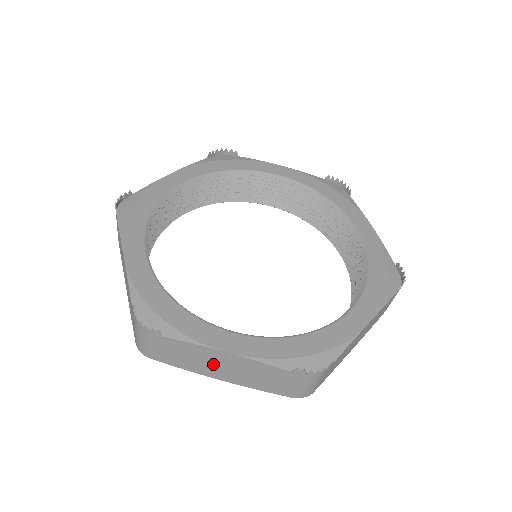
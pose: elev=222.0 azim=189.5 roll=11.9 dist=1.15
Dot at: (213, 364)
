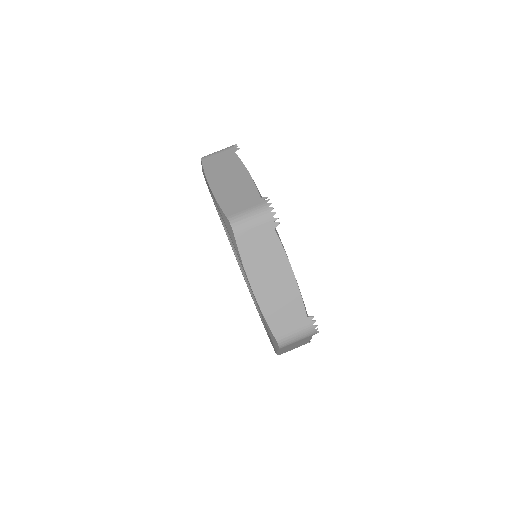
Dot at: (227, 176)
